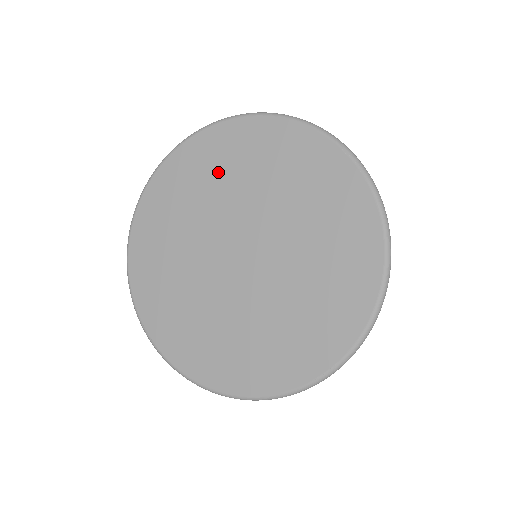
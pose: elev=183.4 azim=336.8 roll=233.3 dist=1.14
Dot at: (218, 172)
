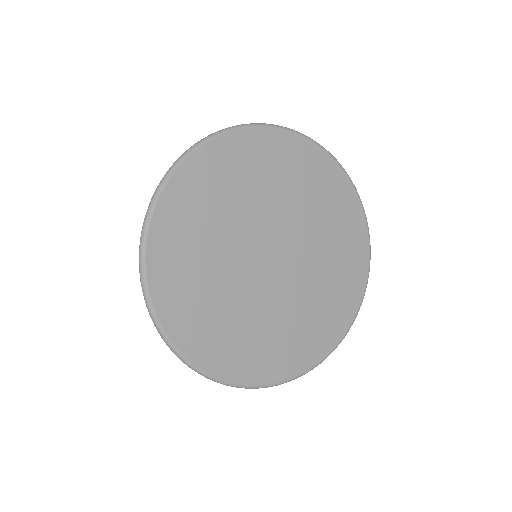
Dot at: (209, 211)
